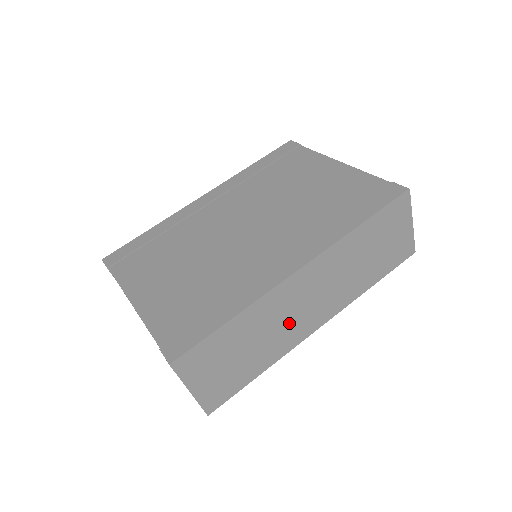
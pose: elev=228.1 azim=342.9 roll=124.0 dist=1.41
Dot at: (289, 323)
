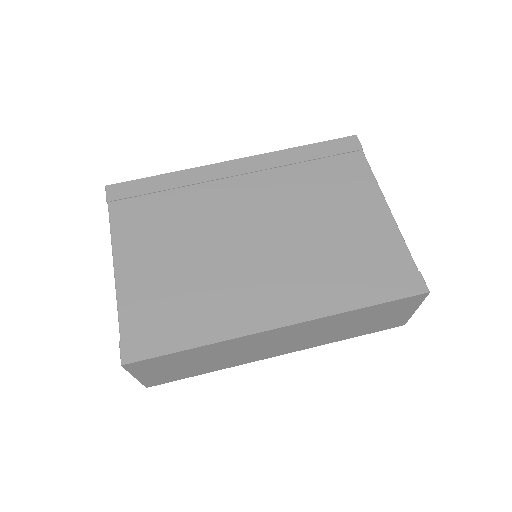
Dot at: (250, 352)
